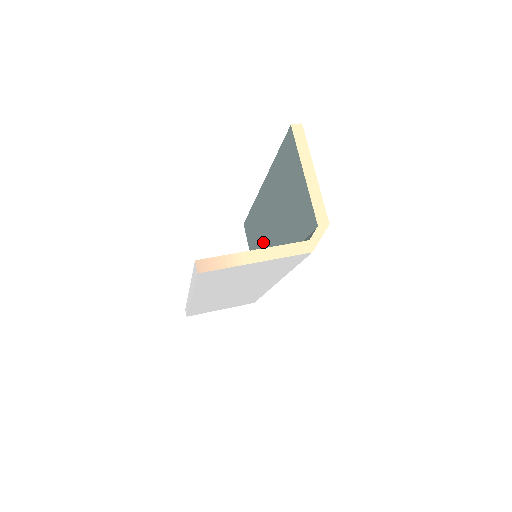
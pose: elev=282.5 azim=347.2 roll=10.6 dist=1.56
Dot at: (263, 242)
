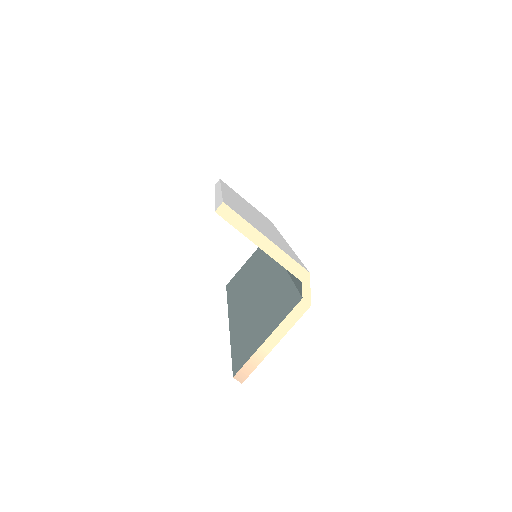
Dot at: occluded
